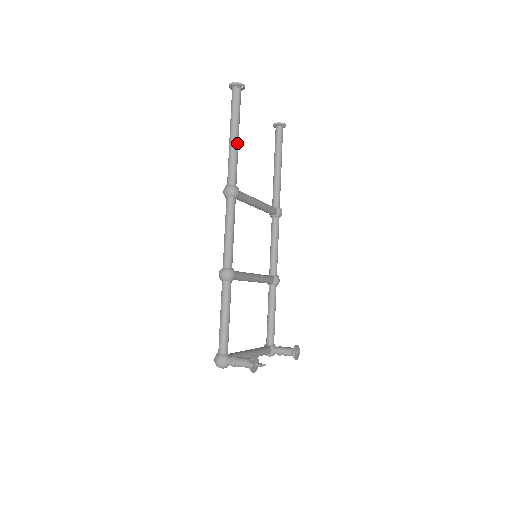
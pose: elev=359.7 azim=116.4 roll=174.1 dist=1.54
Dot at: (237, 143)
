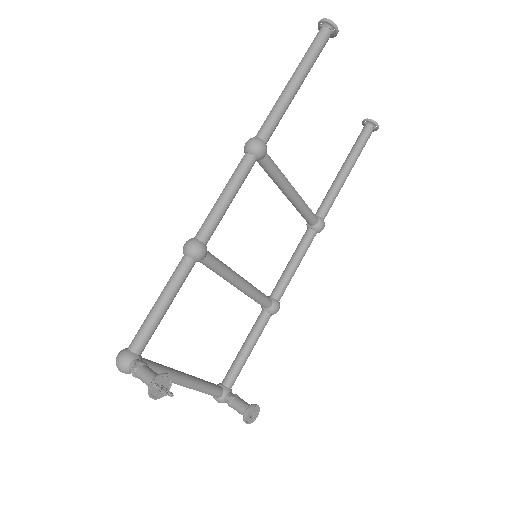
Dot at: (293, 92)
